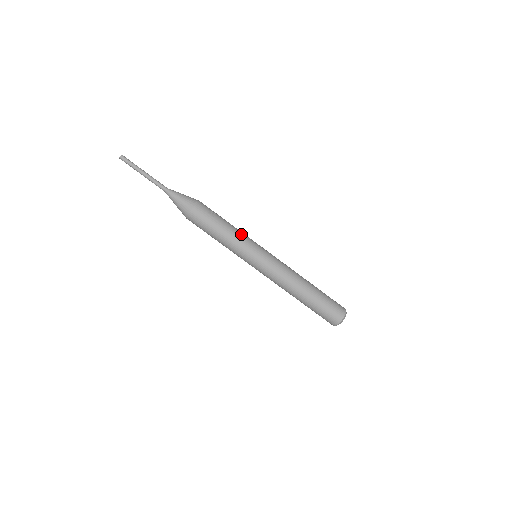
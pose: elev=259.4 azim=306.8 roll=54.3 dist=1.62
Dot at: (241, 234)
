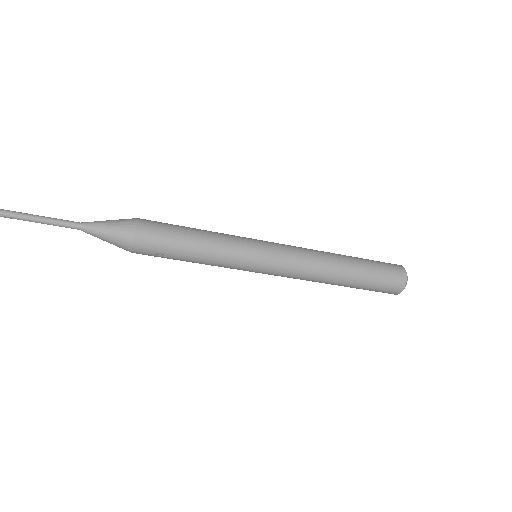
Dot at: (218, 262)
